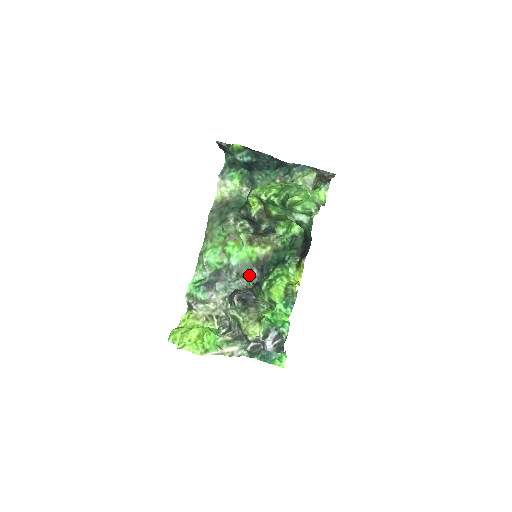
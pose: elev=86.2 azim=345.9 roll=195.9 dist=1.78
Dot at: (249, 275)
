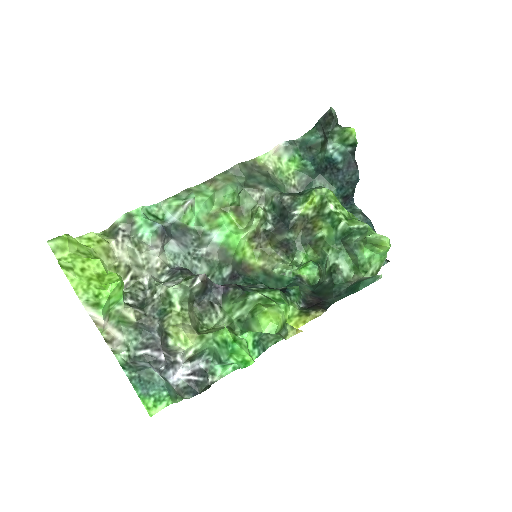
Dot at: (218, 268)
